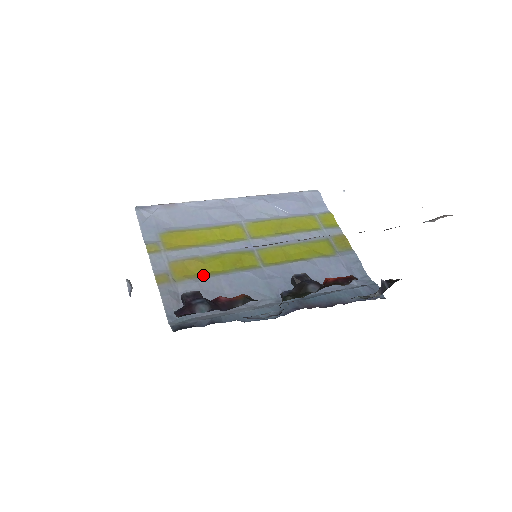
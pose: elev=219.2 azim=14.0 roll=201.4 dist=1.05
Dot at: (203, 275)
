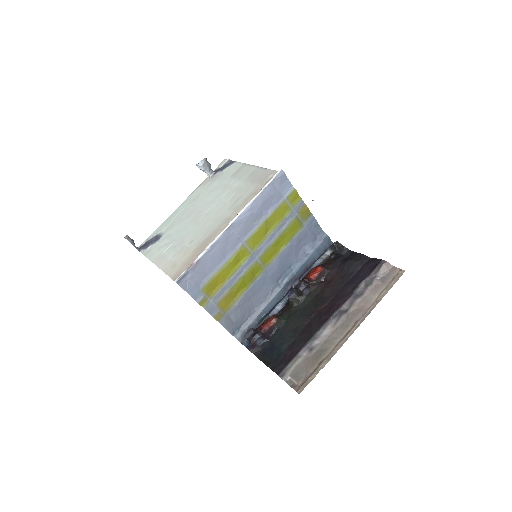
Dot at: (237, 298)
